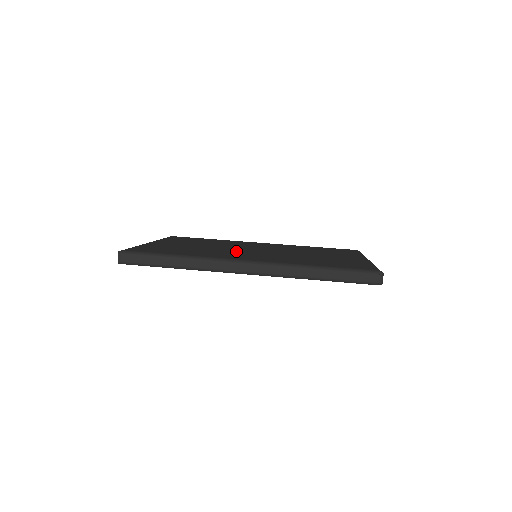
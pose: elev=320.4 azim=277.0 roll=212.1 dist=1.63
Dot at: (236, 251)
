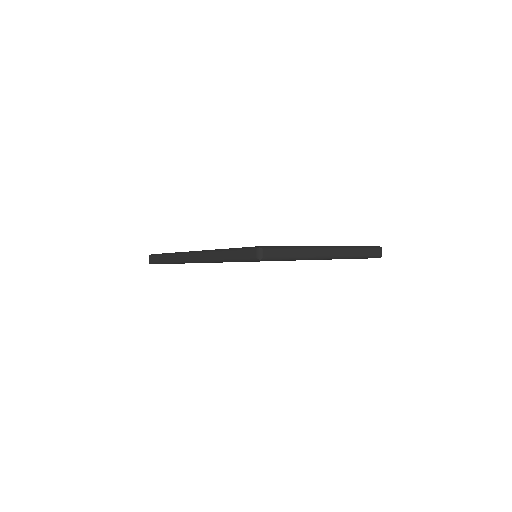
Dot at: occluded
